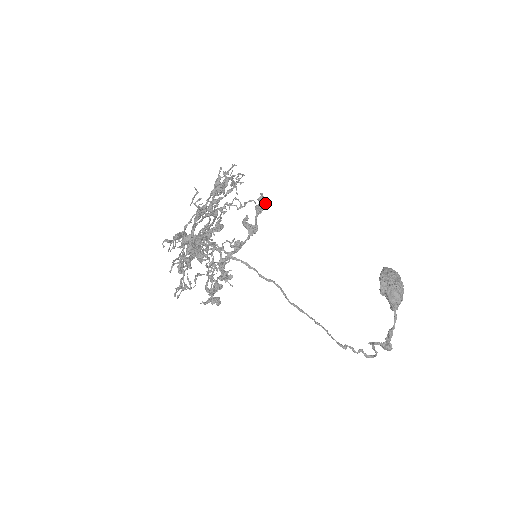
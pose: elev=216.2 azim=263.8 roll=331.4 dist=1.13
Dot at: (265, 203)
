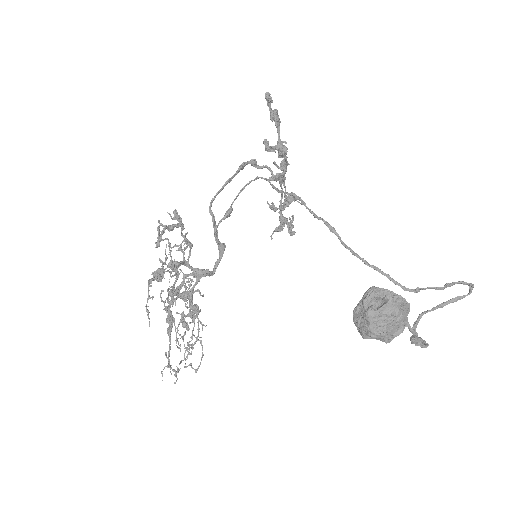
Dot at: (273, 115)
